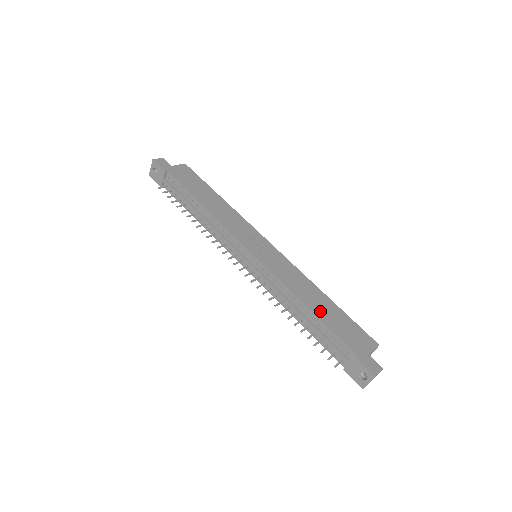
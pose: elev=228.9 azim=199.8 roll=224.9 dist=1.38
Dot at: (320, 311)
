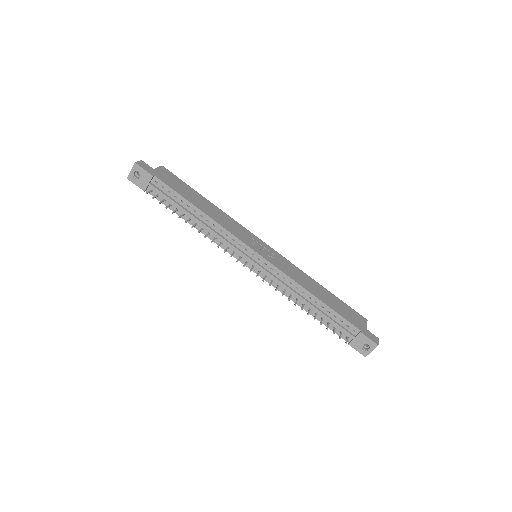
Dot at: (325, 299)
